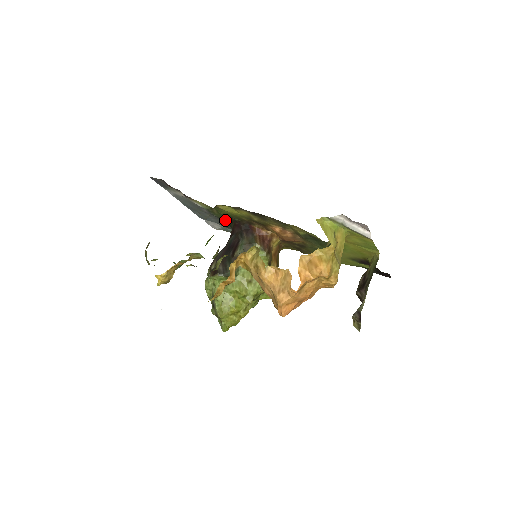
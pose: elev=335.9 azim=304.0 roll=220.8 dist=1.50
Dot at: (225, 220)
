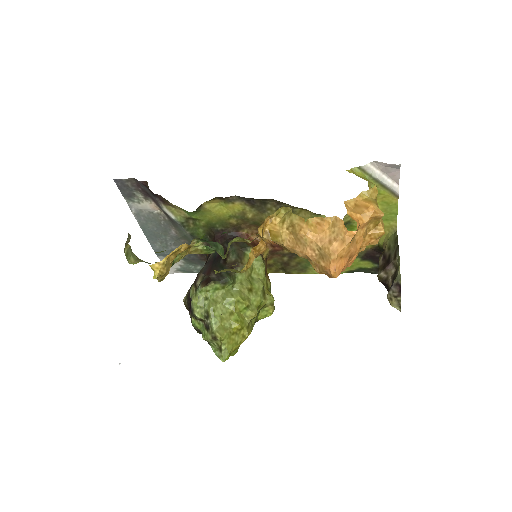
Dot at: occluded
